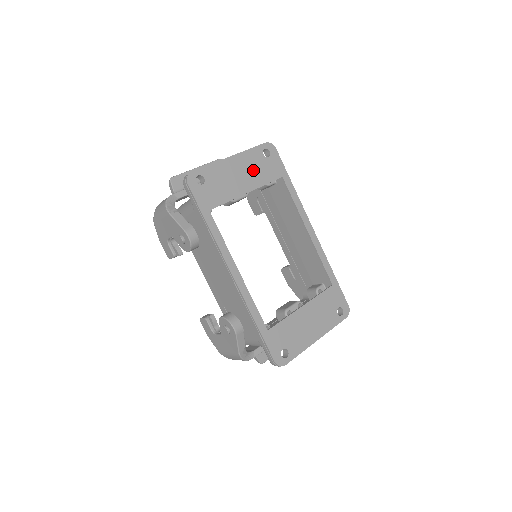
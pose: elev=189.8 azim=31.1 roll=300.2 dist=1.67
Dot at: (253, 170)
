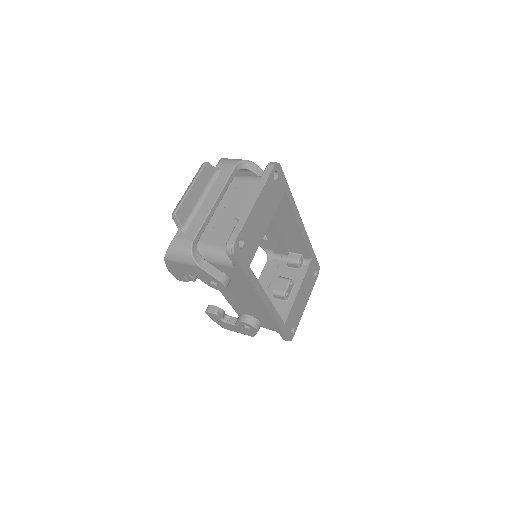
Dot at: (269, 202)
